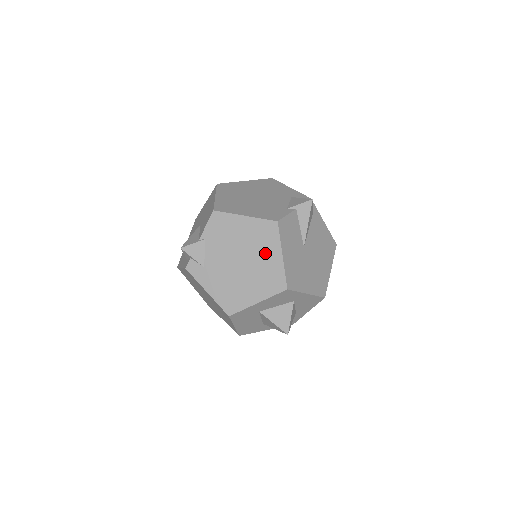
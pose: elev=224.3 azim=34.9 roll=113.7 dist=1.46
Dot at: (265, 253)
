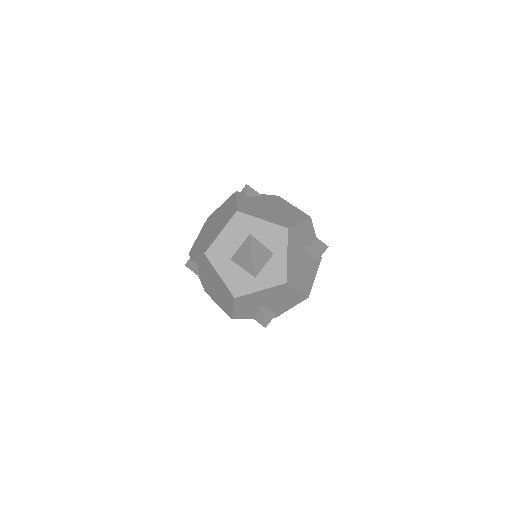
Dot at: (290, 216)
